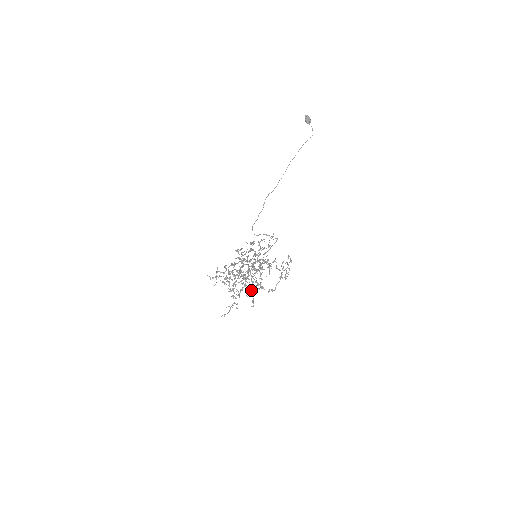
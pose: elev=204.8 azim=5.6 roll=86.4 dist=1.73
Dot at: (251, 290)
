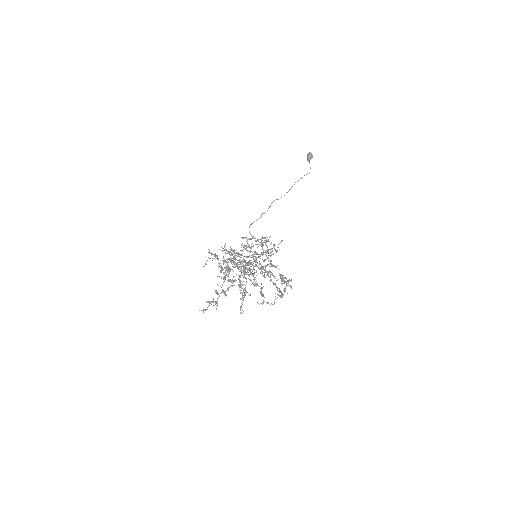
Dot at: (240, 293)
